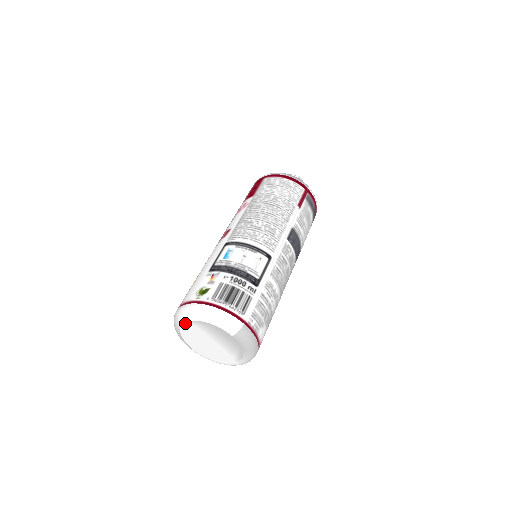
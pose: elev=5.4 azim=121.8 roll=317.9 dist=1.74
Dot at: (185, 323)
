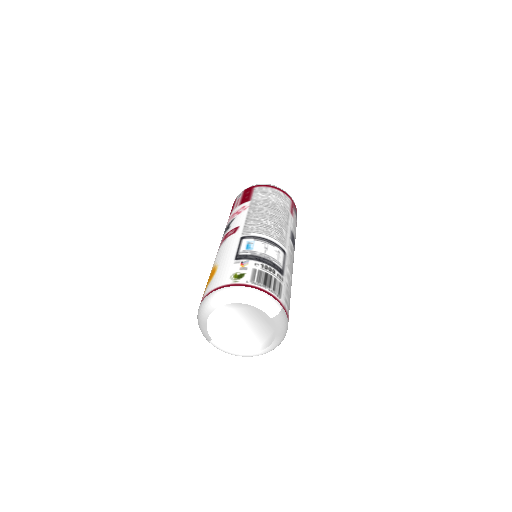
Dot at: (220, 307)
